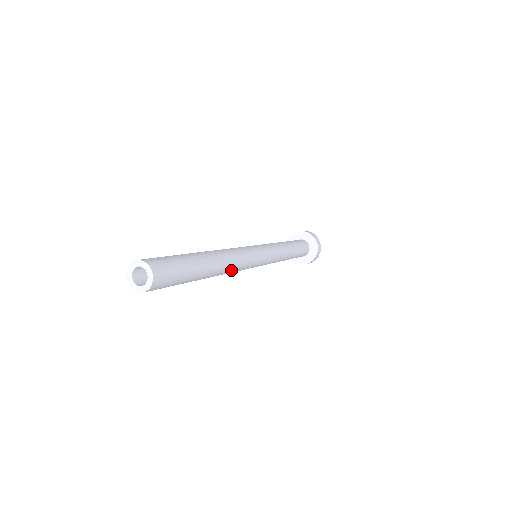
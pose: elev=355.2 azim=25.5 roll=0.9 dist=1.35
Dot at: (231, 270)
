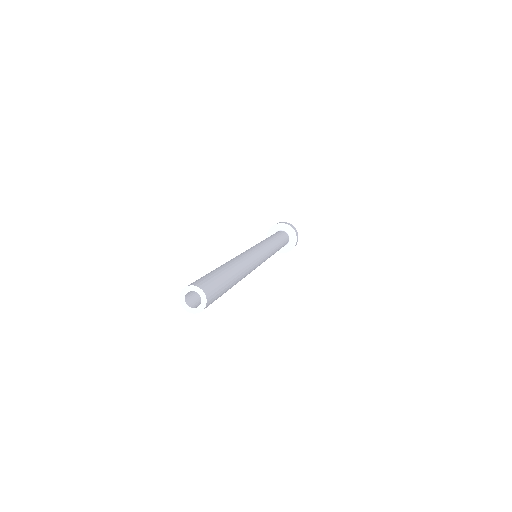
Dot at: occluded
